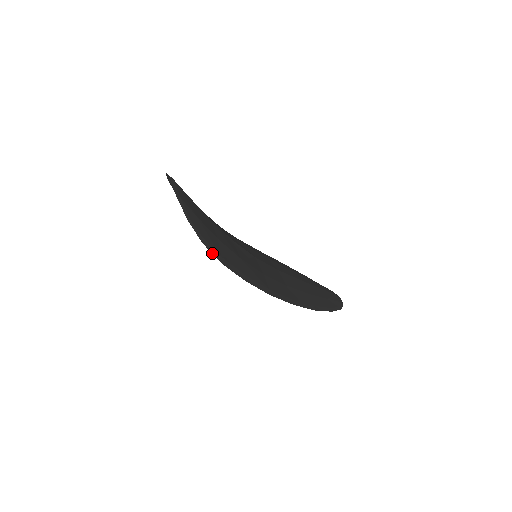
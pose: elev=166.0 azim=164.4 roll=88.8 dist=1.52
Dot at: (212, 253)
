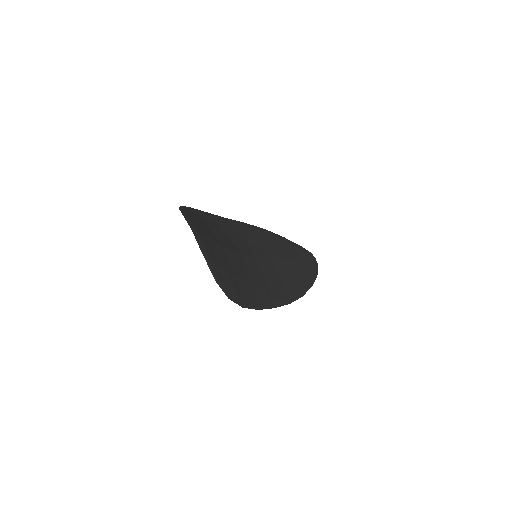
Dot at: (236, 303)
